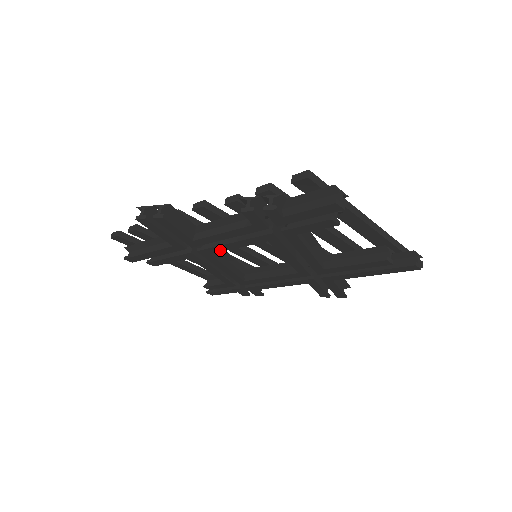
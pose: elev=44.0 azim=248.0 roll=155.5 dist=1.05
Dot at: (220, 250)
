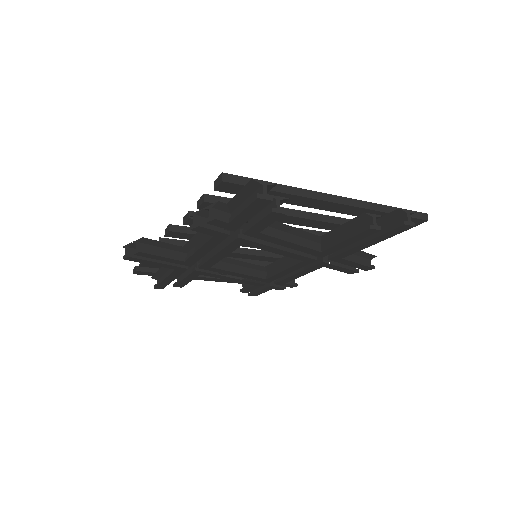
Dot at: (215, 262)
